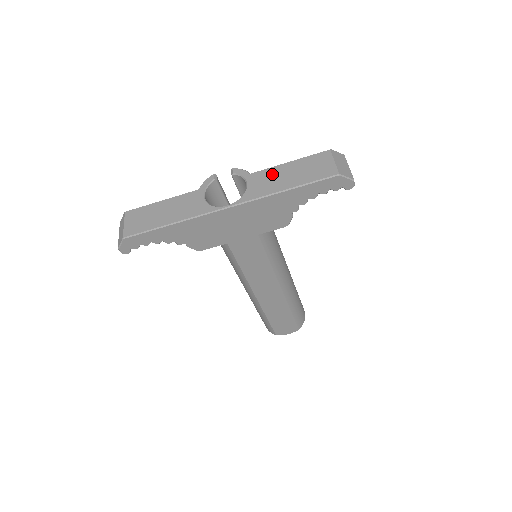
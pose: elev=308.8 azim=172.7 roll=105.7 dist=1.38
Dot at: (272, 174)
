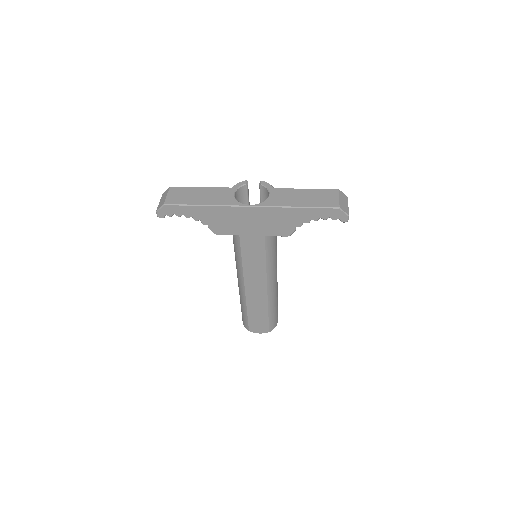
Dot at: (290, 193)
